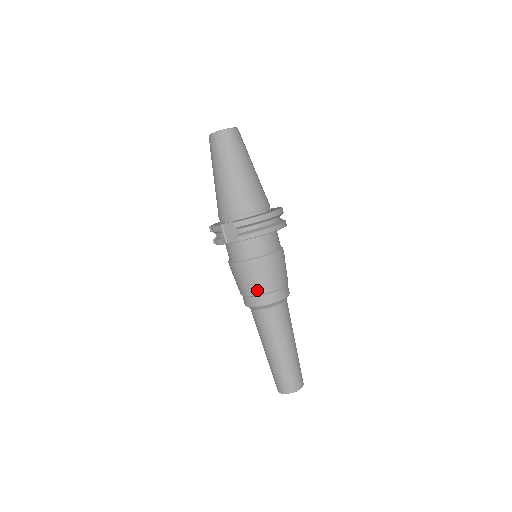
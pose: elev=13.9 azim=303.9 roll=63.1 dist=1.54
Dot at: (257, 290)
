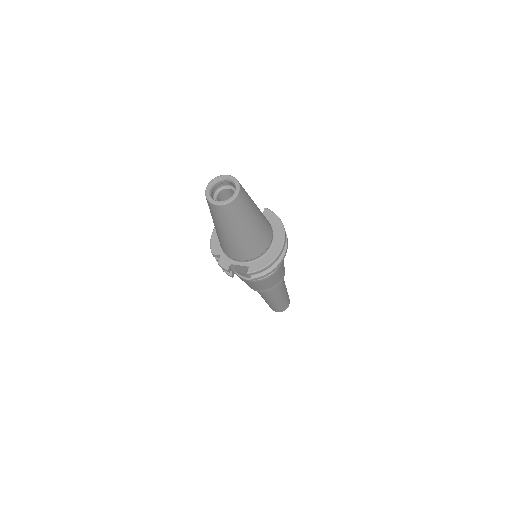
Dot at: (263, 288)
